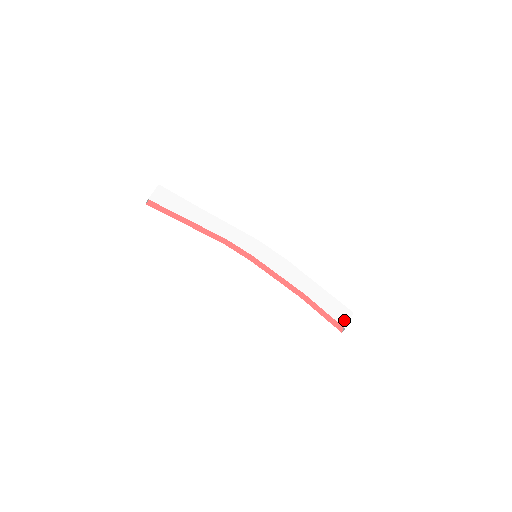
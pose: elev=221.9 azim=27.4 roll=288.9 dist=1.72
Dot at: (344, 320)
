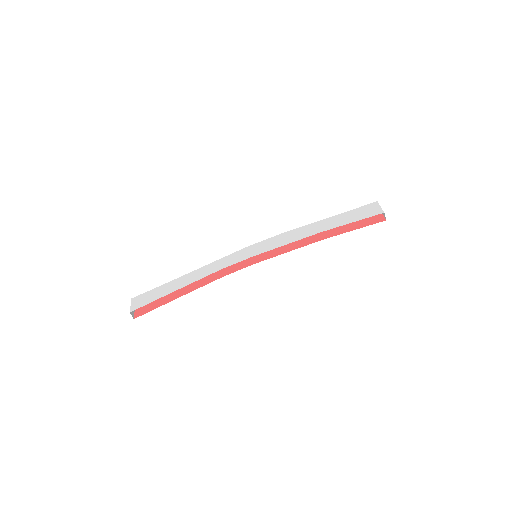
Dot at: (375, 211)
